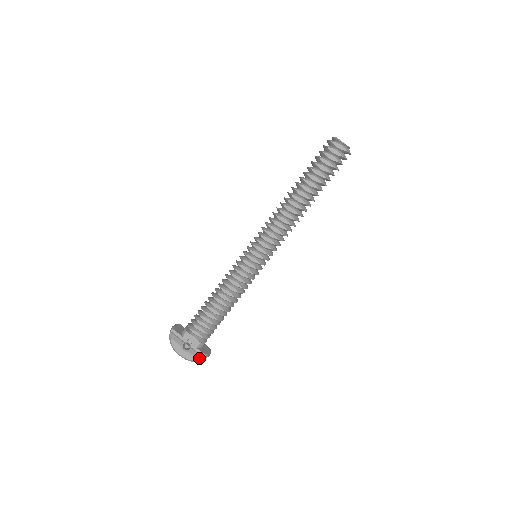
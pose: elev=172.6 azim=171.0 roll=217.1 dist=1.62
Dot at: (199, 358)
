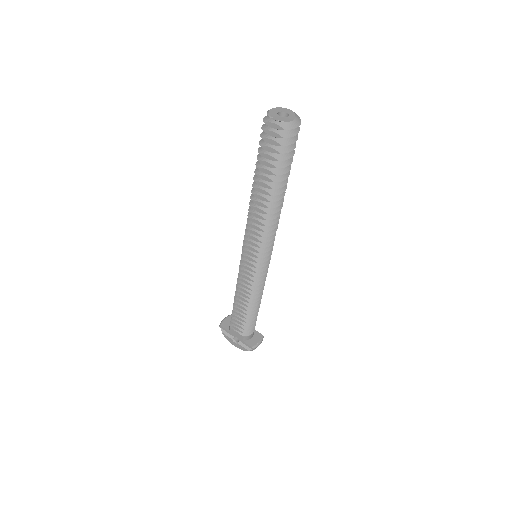
Dot at: (249, 349)
